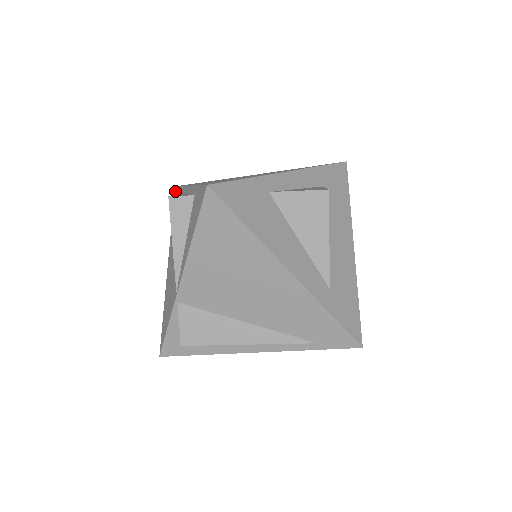
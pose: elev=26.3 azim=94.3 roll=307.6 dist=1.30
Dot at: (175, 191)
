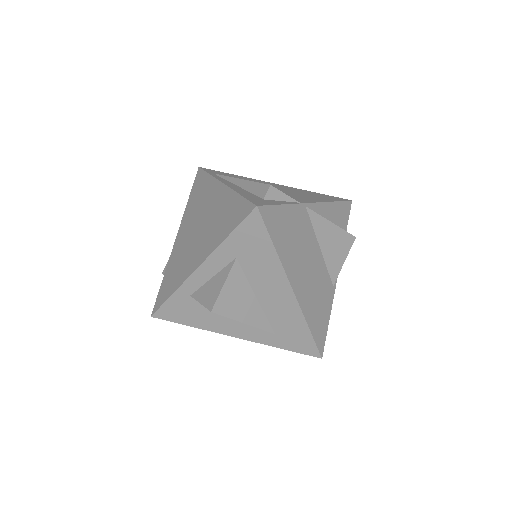
Dot at: occluded
